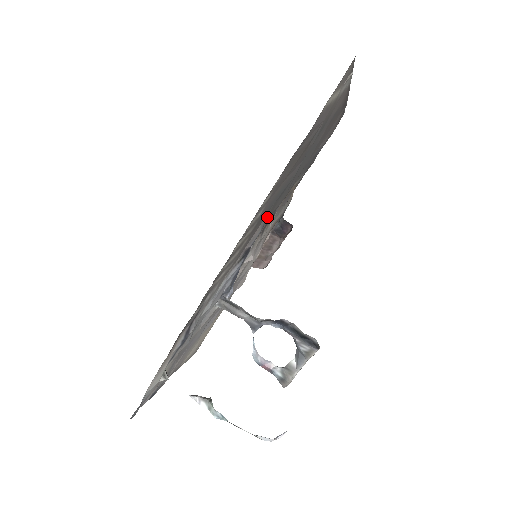
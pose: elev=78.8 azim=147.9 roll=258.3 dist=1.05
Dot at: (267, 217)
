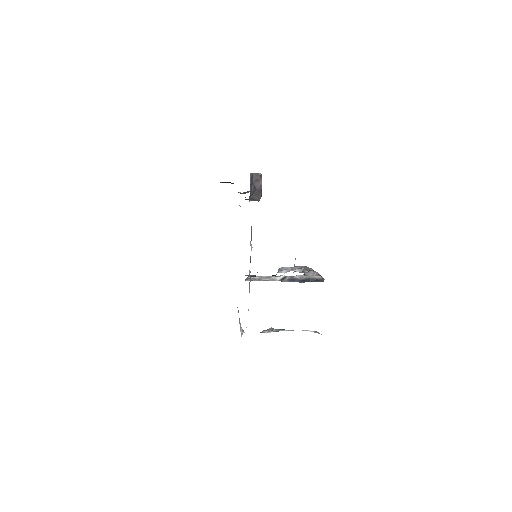
Dot at: occluded
